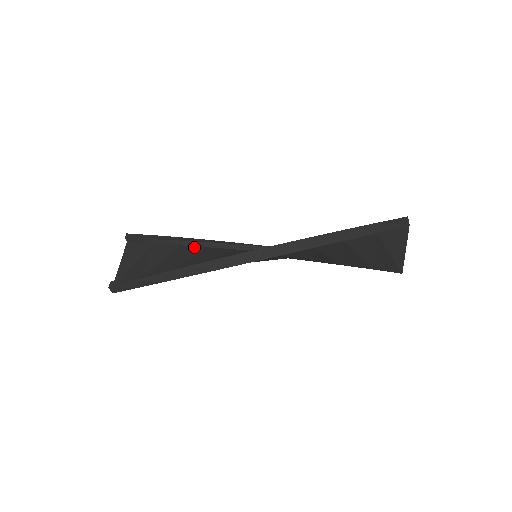
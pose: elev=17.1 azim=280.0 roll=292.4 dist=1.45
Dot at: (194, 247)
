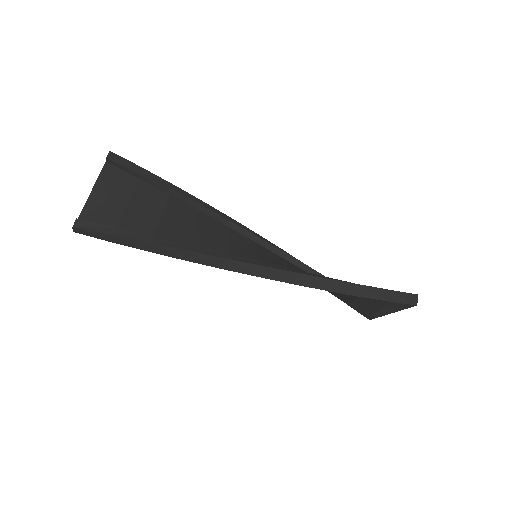
Dot at: (186, 205)
